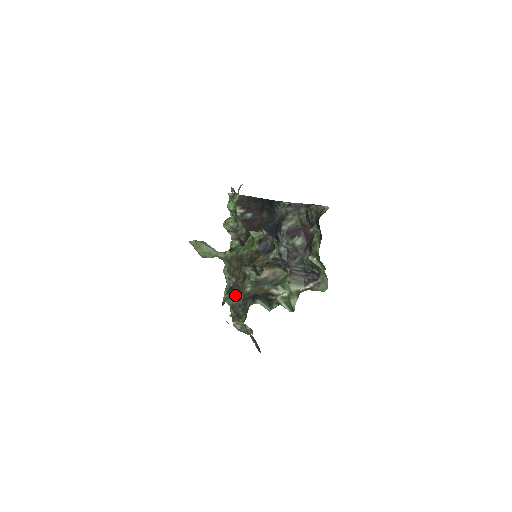
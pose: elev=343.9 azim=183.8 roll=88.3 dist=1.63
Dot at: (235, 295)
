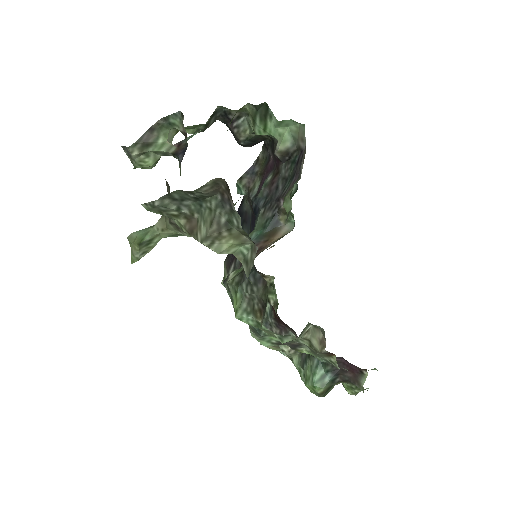
Dot at: occluded
